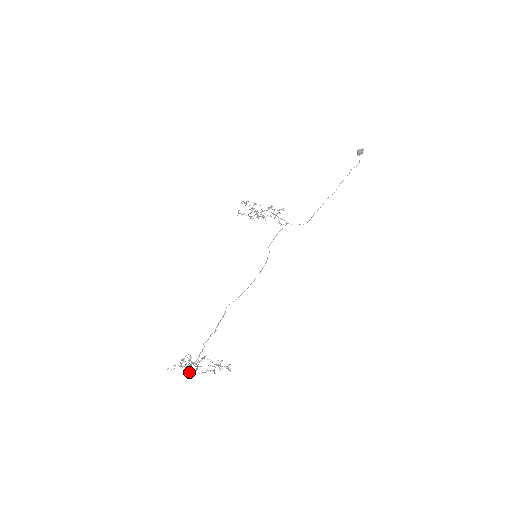
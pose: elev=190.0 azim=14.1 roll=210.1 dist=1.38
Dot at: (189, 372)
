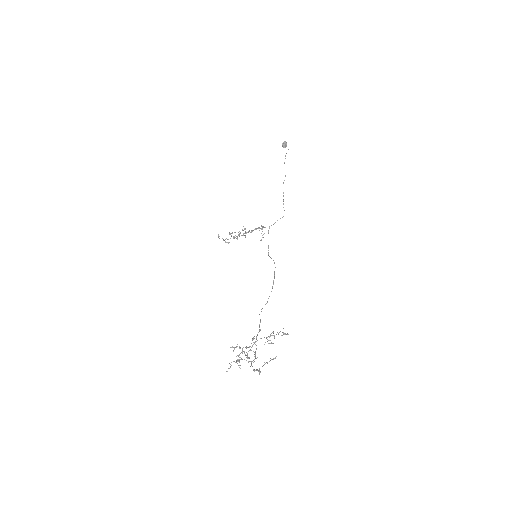
Dot at: occluded
